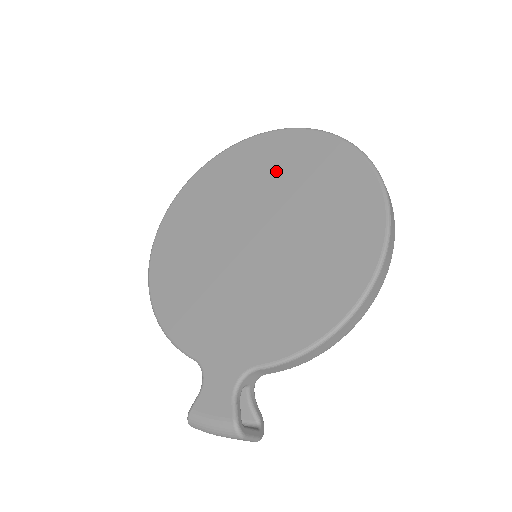
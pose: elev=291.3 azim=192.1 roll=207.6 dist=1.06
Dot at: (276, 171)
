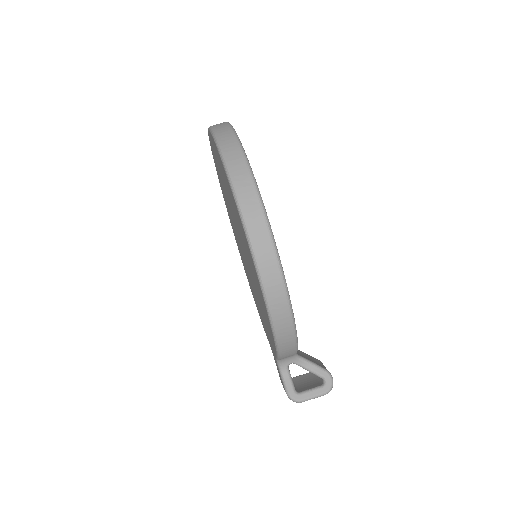
Dot at: (222, 180)
